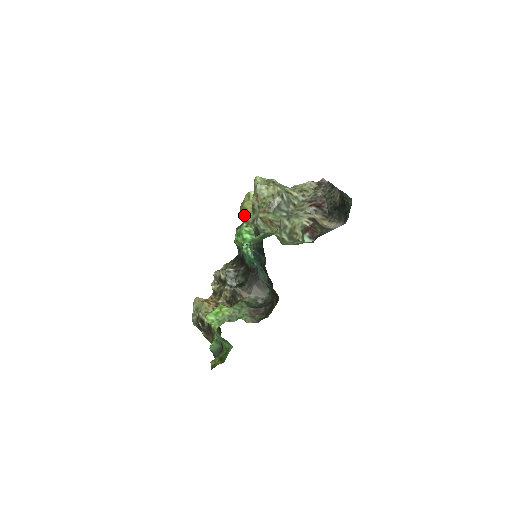
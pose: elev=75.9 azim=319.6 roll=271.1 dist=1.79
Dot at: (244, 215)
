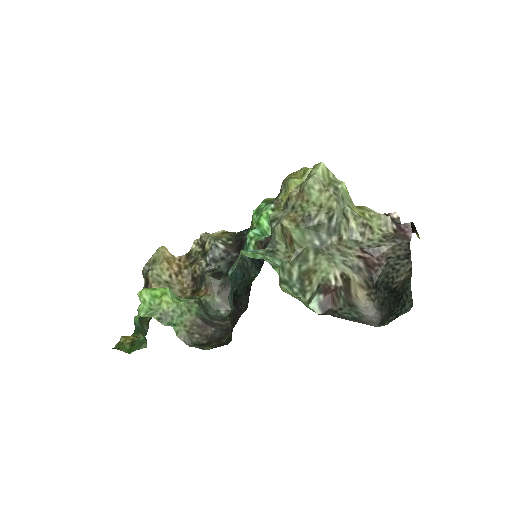
Dot at: (281, 193)
